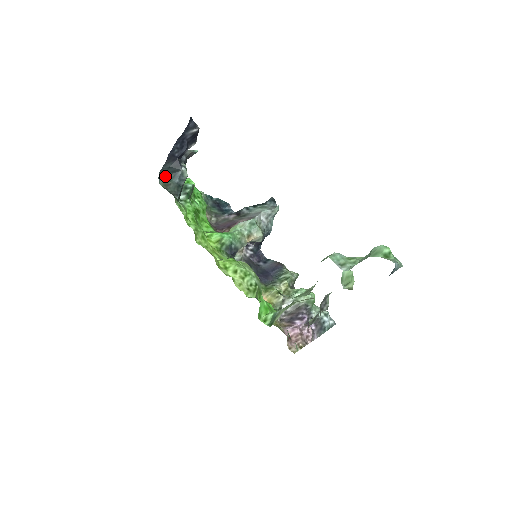
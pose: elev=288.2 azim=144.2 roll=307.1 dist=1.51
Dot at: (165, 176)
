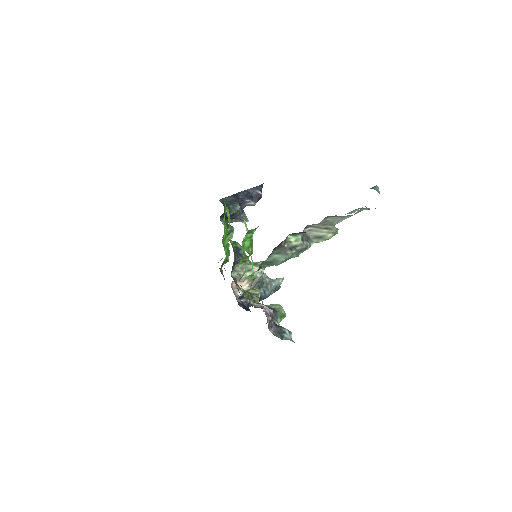
Dot at: (225, 203)
